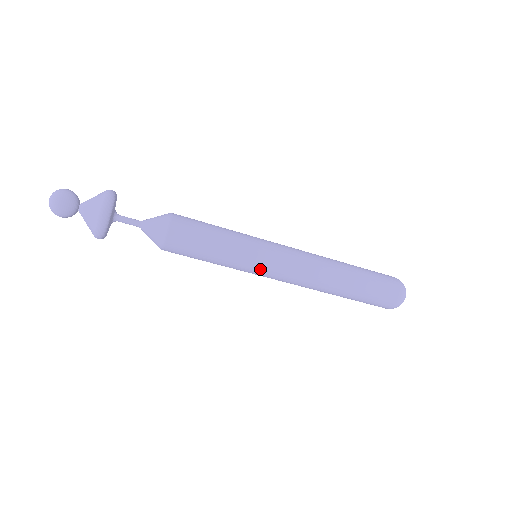
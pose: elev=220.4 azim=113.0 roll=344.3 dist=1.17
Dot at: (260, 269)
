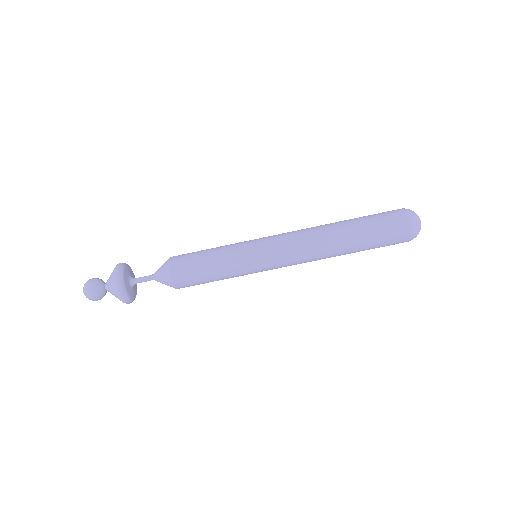
Dot at: (261, 270)
